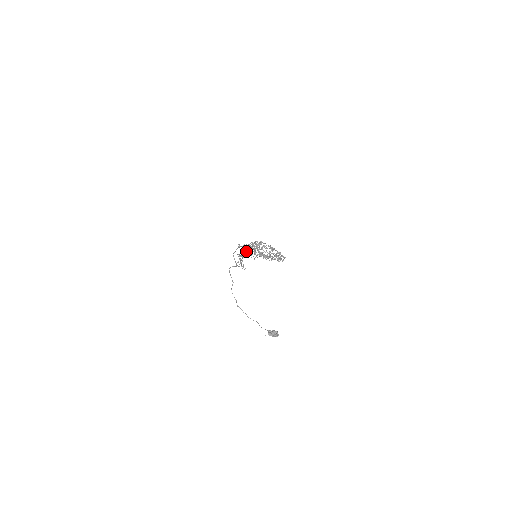
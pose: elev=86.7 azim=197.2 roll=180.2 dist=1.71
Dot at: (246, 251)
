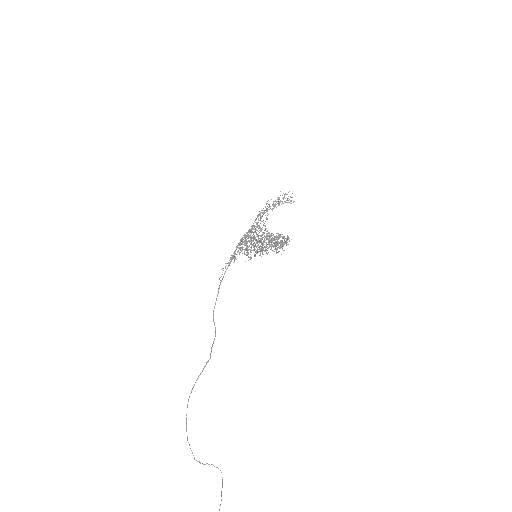
Dot at: occluded
